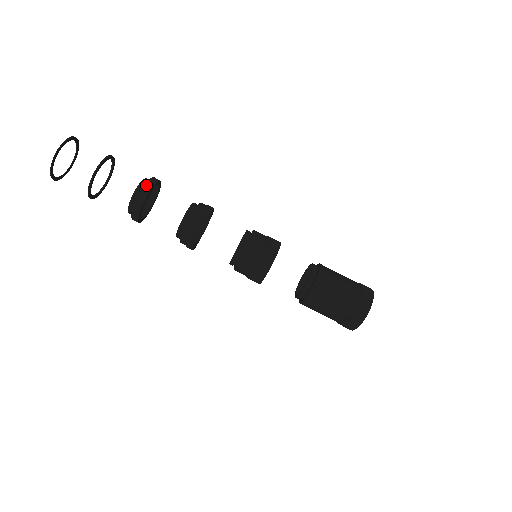
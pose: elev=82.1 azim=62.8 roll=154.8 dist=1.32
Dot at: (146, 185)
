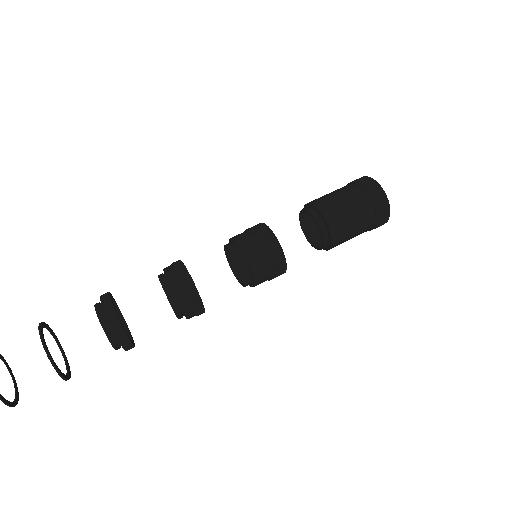
Dot at: (107, 315)
